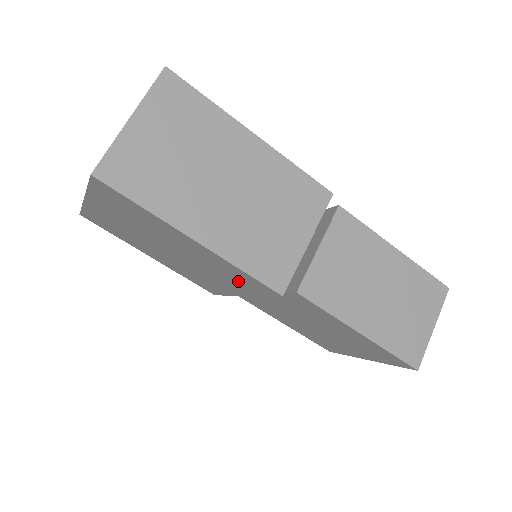
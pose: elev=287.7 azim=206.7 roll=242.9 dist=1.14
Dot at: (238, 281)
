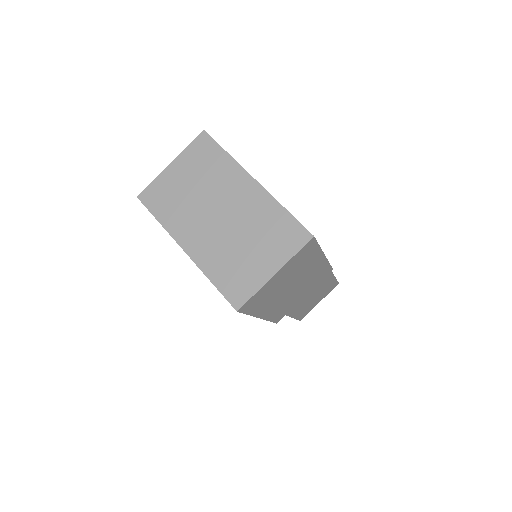
Dot at: occluded
